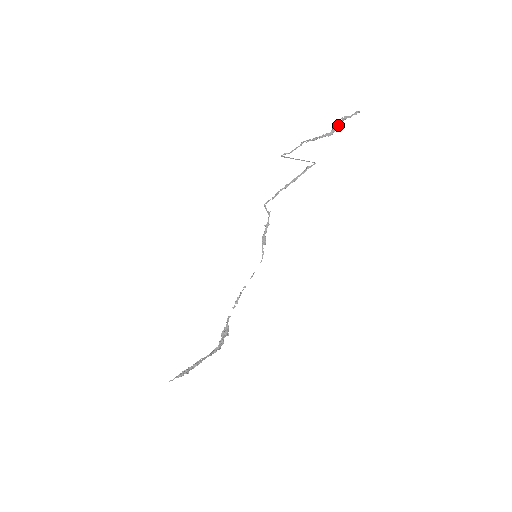
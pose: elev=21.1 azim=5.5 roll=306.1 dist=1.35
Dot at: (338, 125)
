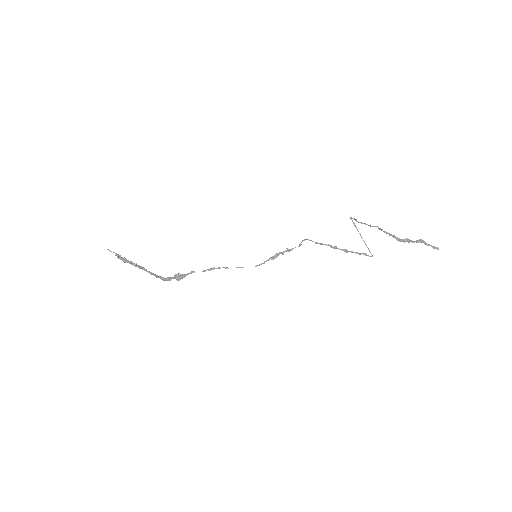
Dot at: (412, 241)
